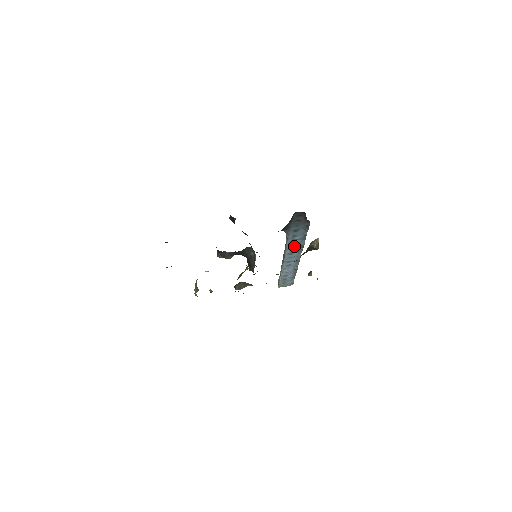
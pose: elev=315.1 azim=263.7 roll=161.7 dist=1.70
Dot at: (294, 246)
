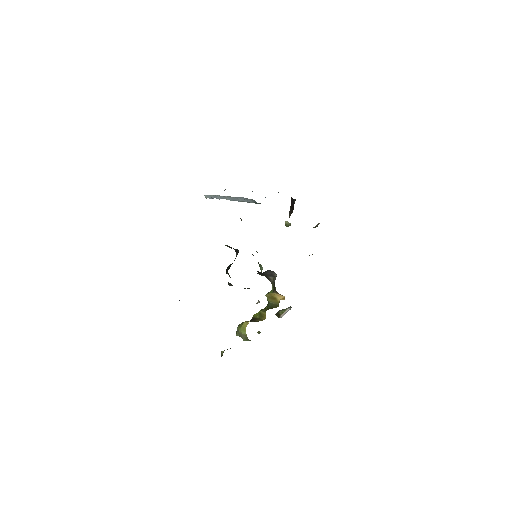
Dot at: occluded
